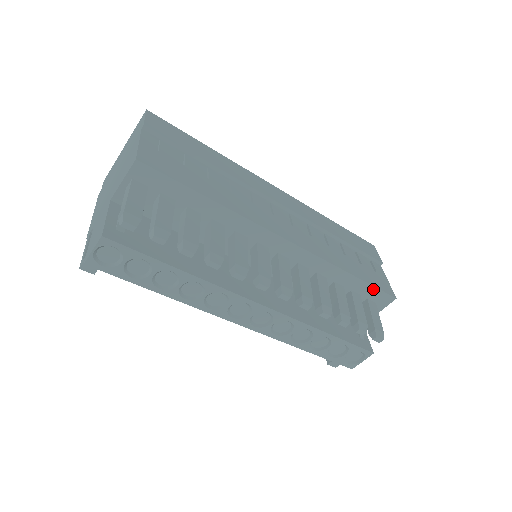
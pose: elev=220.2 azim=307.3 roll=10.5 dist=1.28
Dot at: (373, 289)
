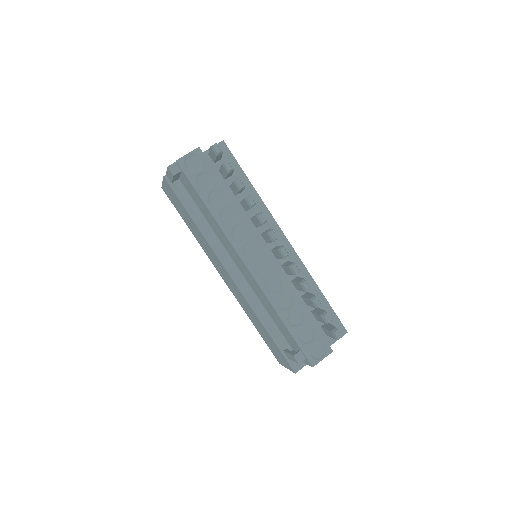
Dot at: (333, 313)
